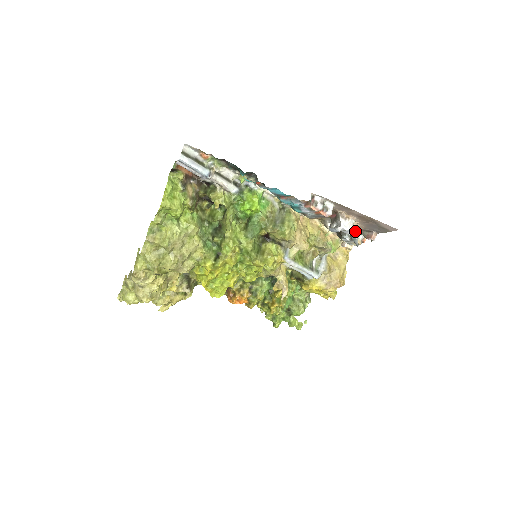
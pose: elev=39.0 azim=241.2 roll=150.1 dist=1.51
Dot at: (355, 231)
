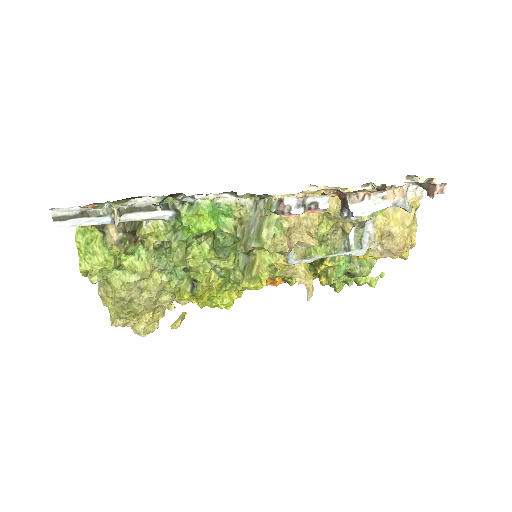
Dot at: (394, 200)
